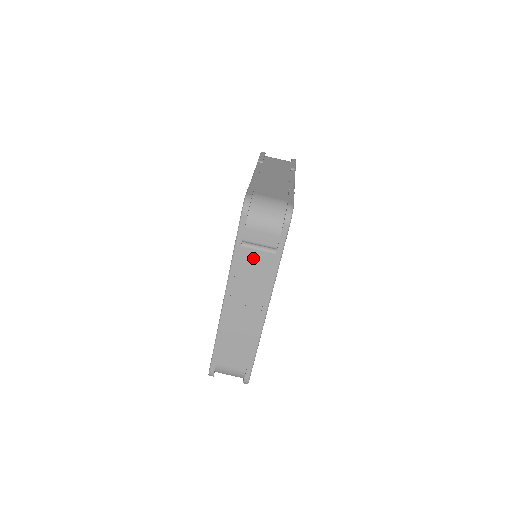
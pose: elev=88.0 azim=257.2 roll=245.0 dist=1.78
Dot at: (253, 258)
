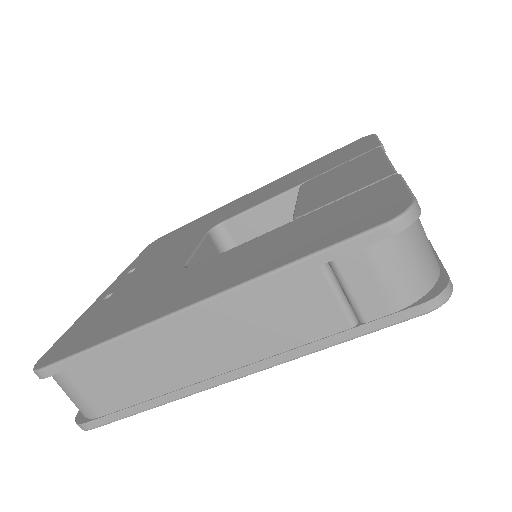
Dot at: (313, 299)
